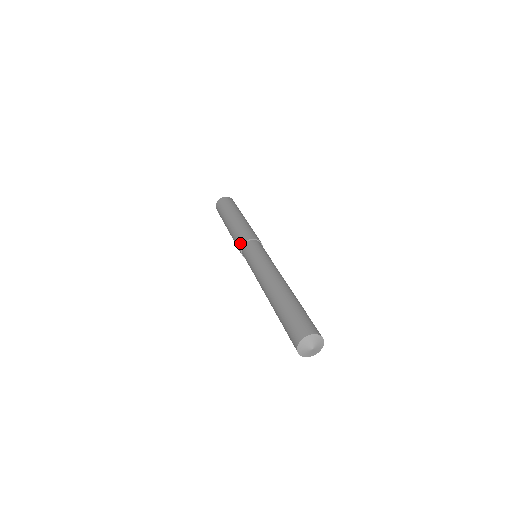
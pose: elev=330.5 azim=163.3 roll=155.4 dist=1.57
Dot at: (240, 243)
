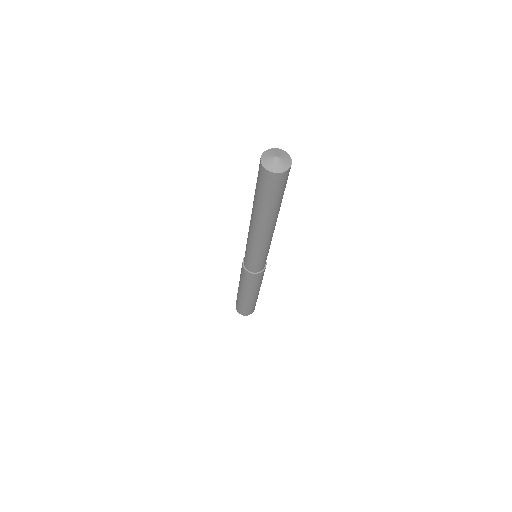
Dot at: (242, 268)
